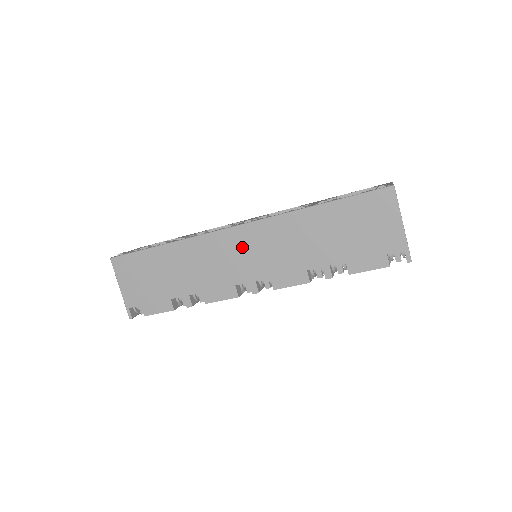
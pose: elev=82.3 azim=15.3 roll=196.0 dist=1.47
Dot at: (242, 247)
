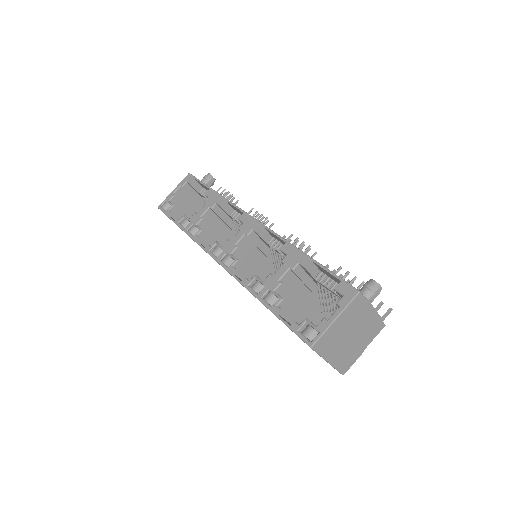
Dot at: occluded
